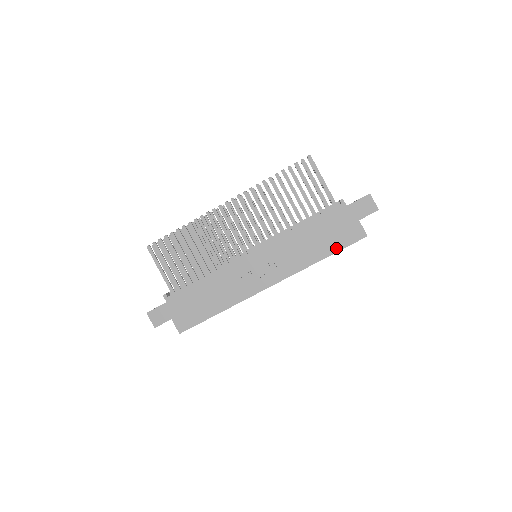
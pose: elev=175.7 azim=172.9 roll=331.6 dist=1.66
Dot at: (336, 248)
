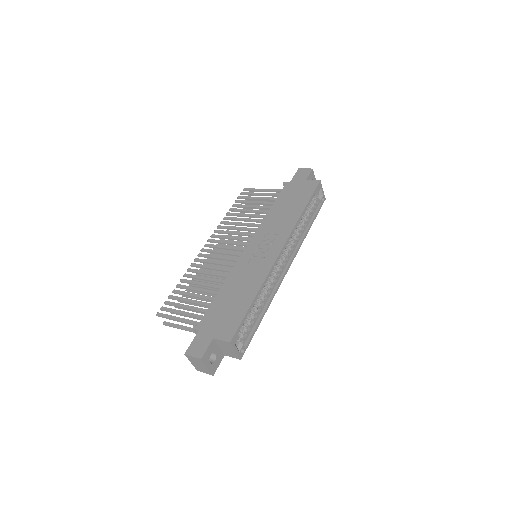
Dot at: (306, 199)
